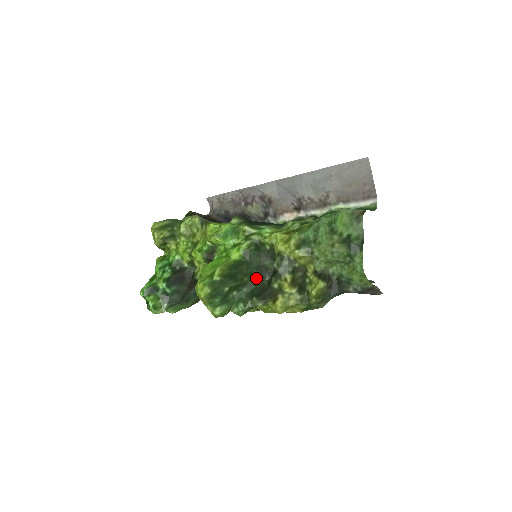
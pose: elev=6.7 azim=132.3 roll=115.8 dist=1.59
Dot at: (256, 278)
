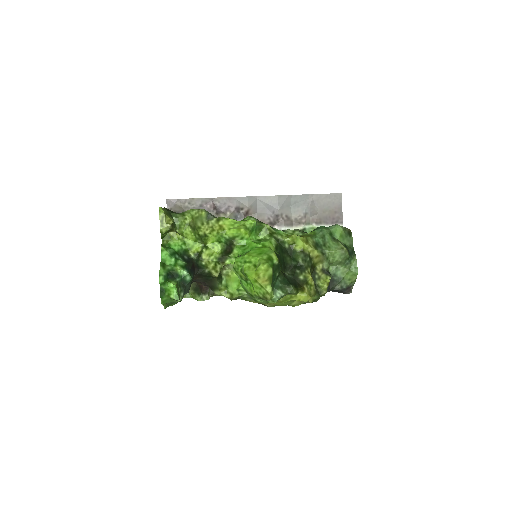
Dot at: (282, 270)
